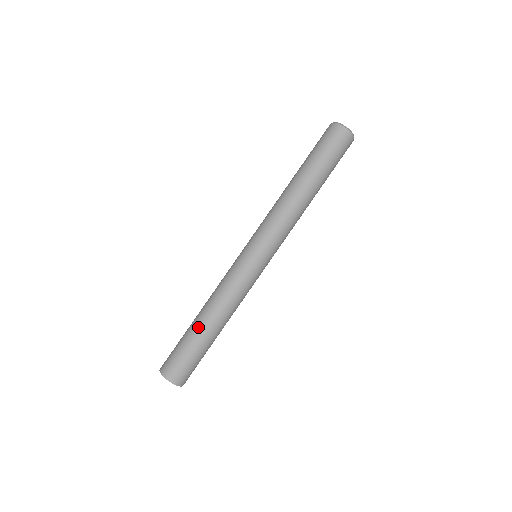
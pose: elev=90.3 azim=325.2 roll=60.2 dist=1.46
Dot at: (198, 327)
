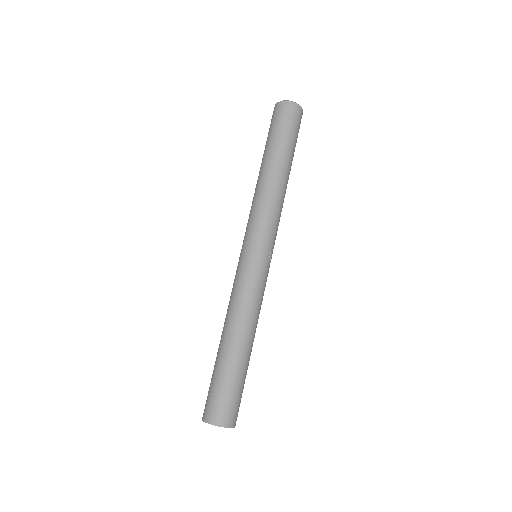
Dot at: (218, 350)
